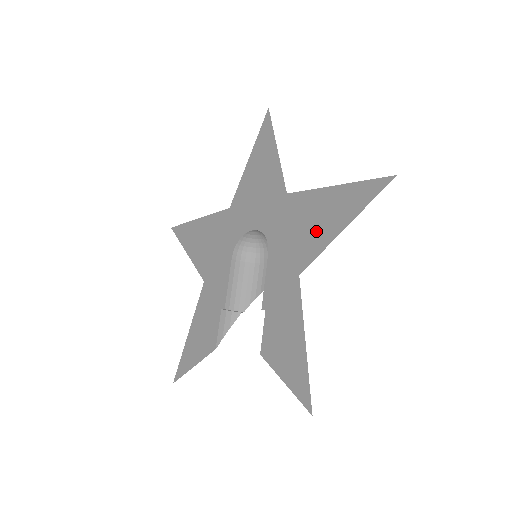
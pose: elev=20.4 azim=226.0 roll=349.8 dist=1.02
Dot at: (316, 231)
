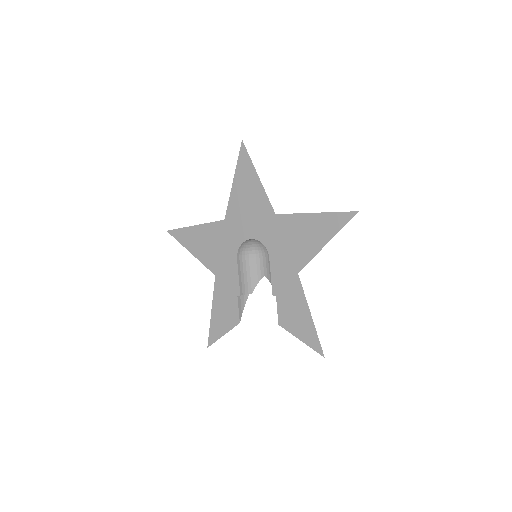
Dot at: (305, 244)
